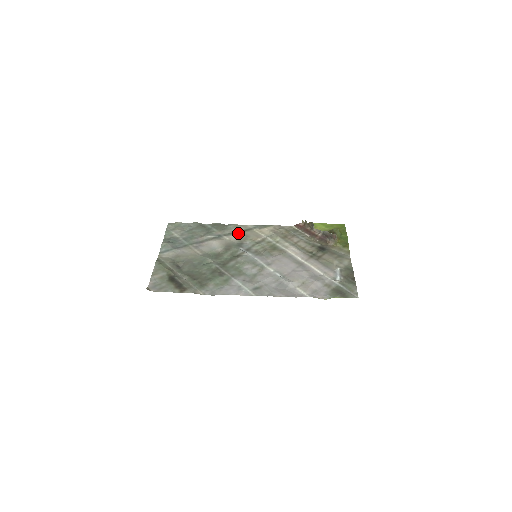
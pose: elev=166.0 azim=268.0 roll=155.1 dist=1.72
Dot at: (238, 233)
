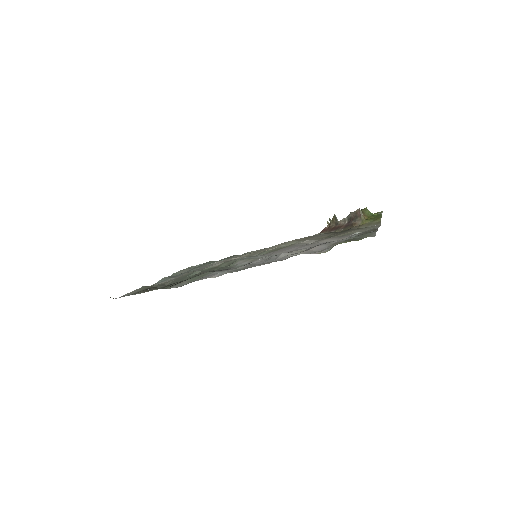
Dot at: (249, 253)
